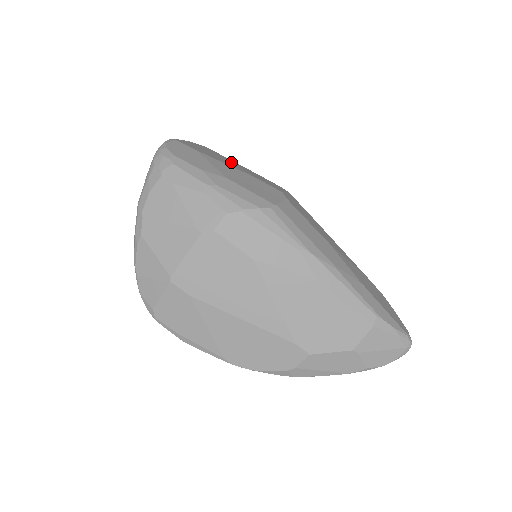
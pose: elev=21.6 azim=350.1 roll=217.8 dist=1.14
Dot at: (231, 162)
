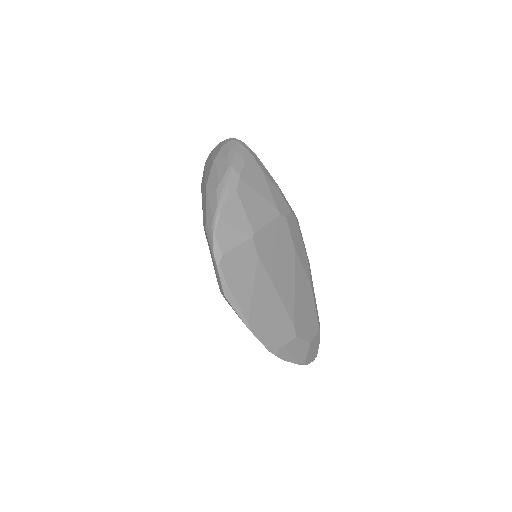
Dot at: occluded
